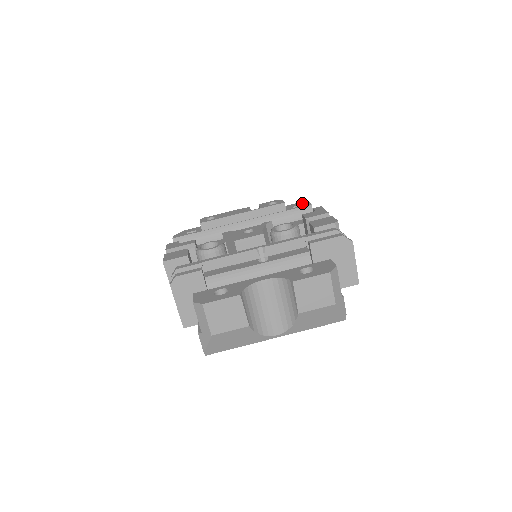
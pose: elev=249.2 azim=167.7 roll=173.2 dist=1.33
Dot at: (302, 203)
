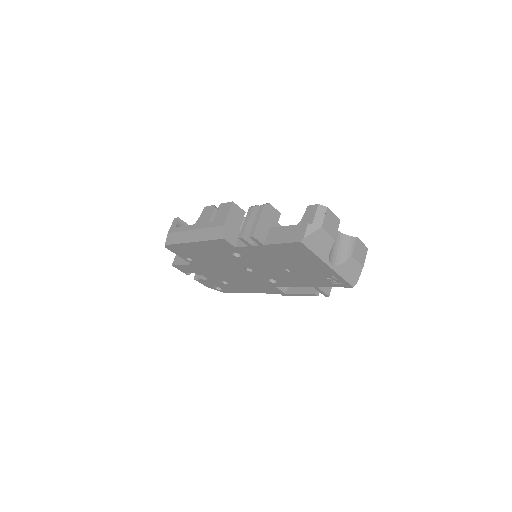
Dot at: occluded
